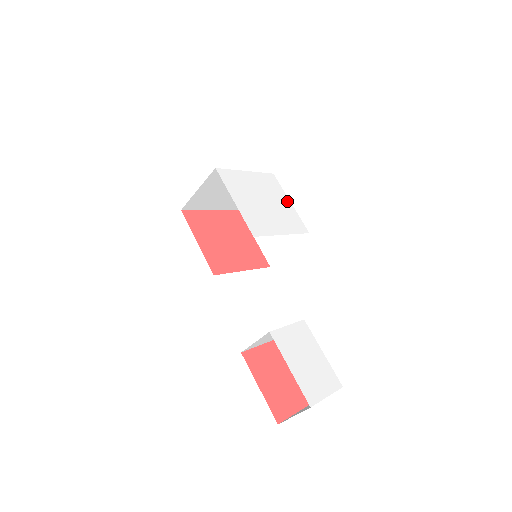
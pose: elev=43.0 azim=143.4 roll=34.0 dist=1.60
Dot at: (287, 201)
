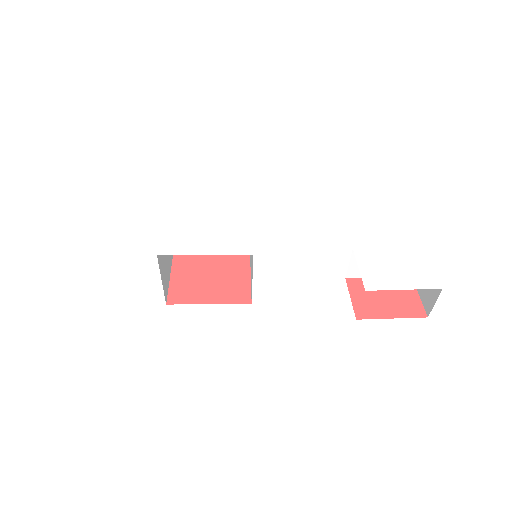
Dot at: (207, 194)
